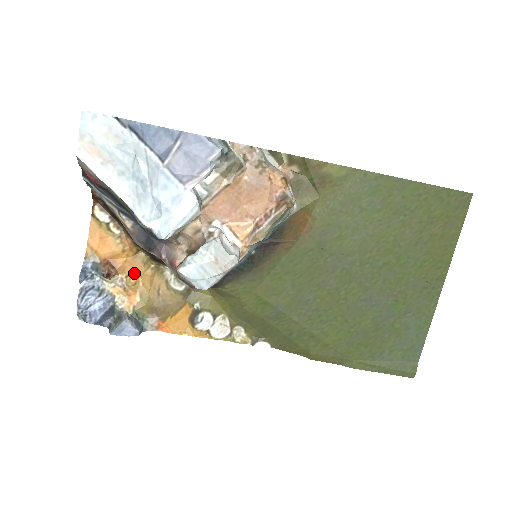
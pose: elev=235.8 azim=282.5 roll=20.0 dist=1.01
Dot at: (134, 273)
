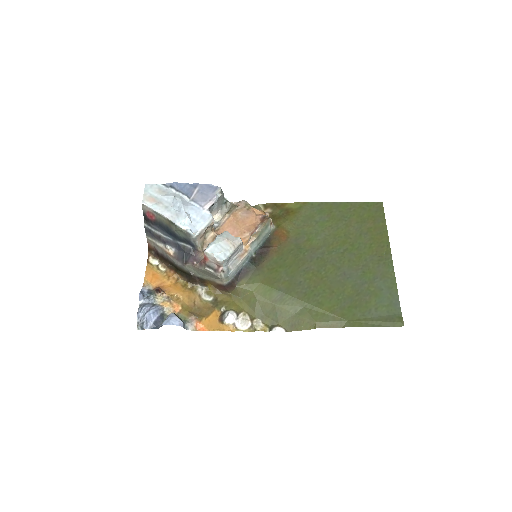
Dot at: (176, 293)
